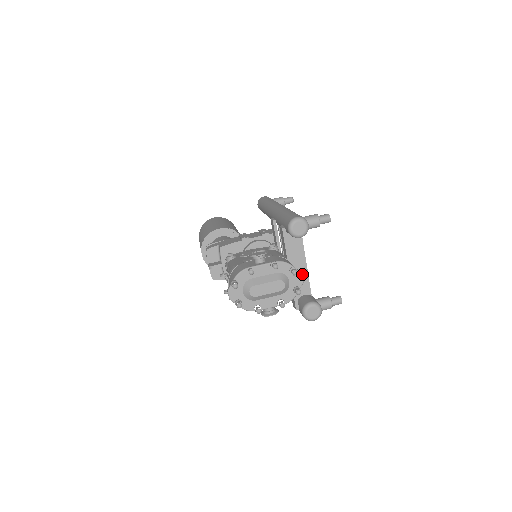
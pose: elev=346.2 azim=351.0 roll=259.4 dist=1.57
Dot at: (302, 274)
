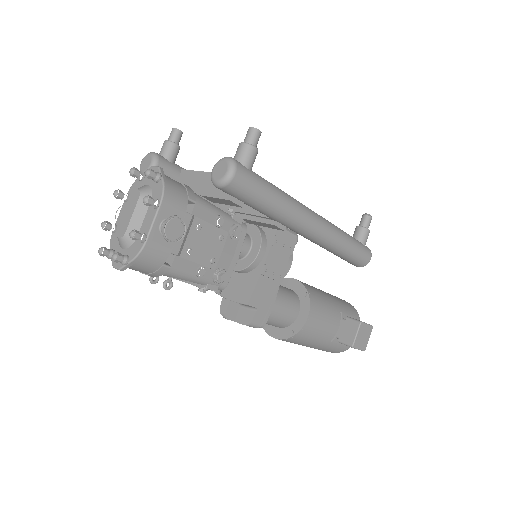
Dot at: (152, 166)
